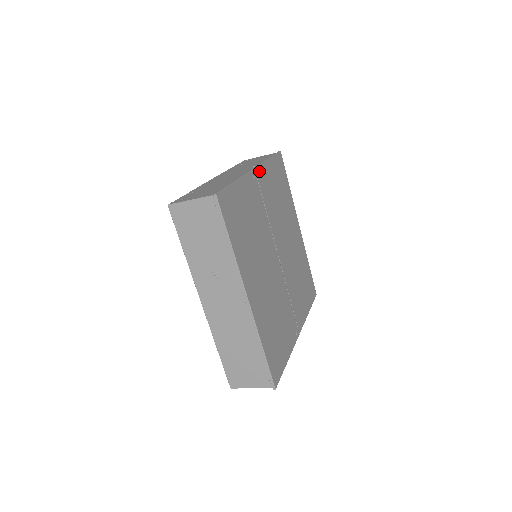
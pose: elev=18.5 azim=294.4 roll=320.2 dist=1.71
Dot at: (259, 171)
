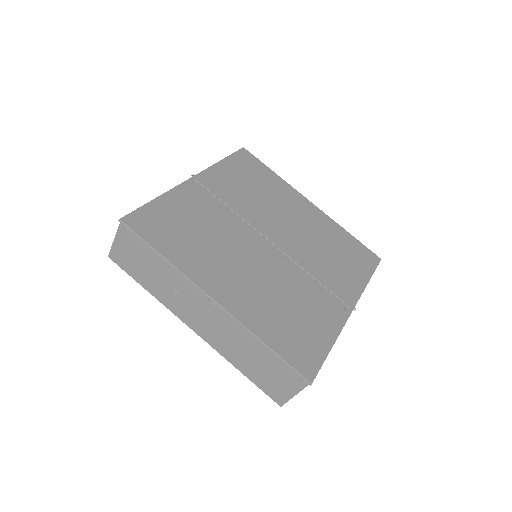
Dot at: (203, 177)
